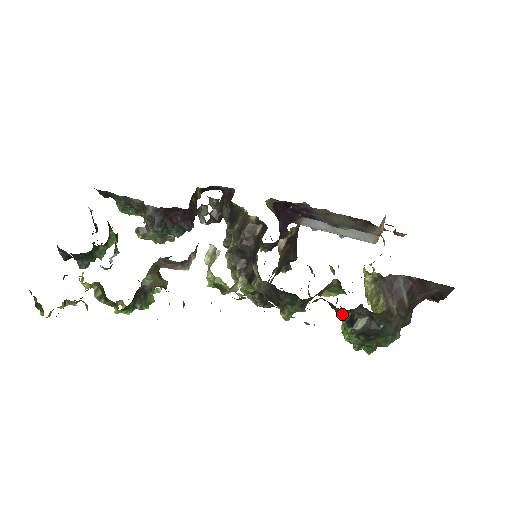
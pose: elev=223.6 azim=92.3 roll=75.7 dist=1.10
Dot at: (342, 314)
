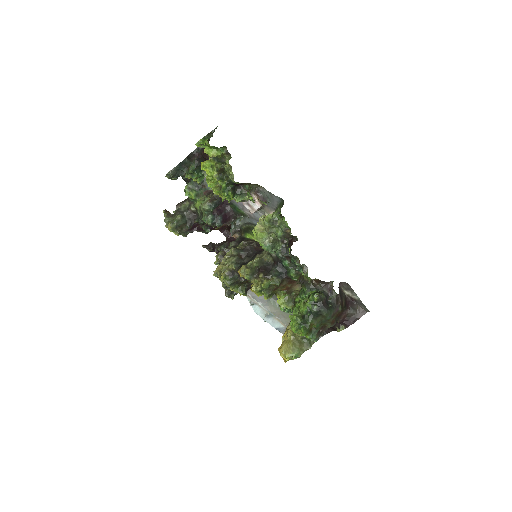
Dot at: (306, 295)
